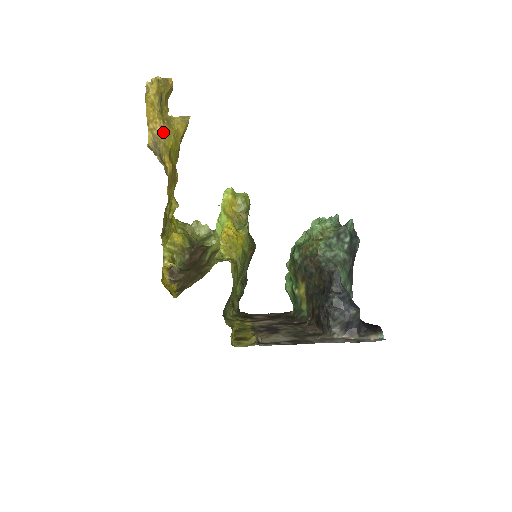
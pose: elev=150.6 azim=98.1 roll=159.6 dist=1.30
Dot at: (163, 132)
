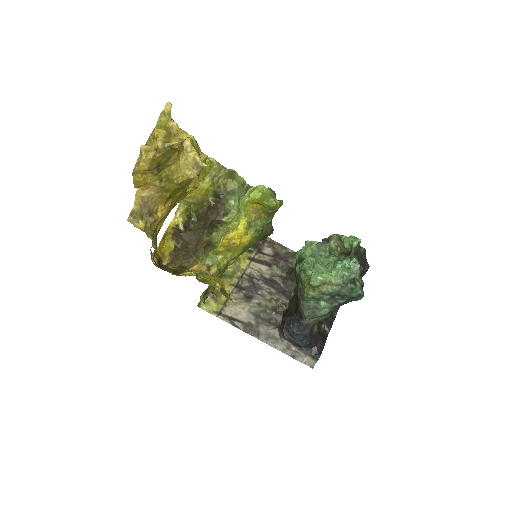
Dot at: (159, 188)
